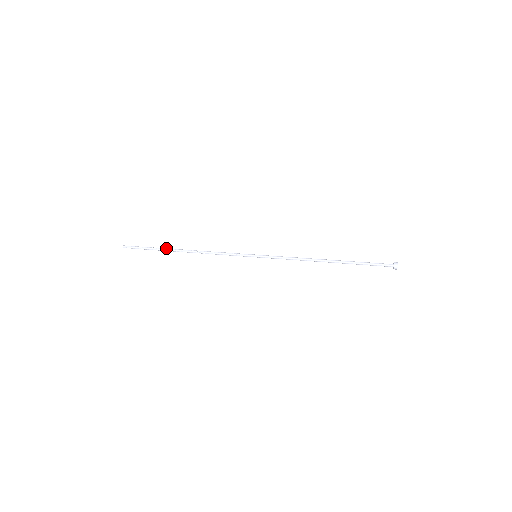
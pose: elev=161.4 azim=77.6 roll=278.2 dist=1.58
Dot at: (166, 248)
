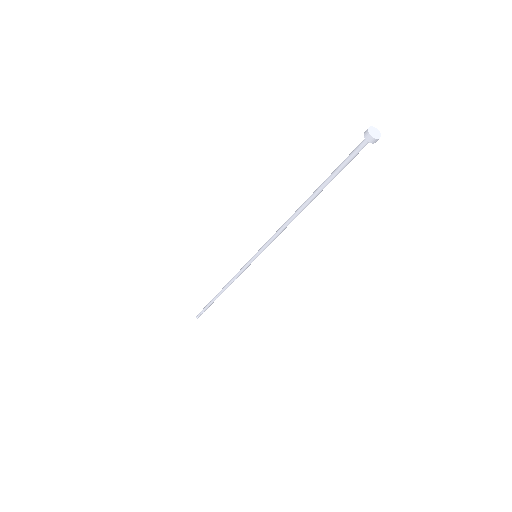
Dot at: occluded
